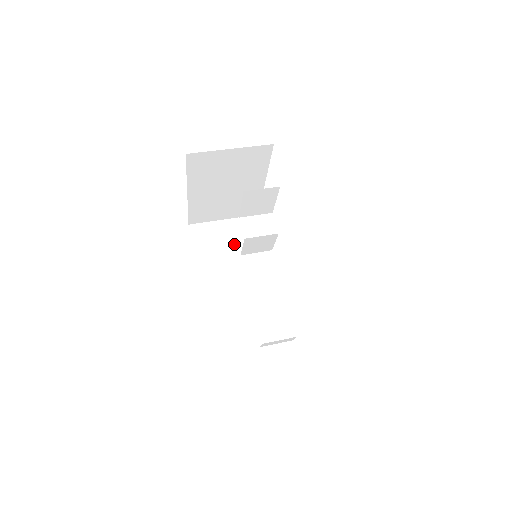
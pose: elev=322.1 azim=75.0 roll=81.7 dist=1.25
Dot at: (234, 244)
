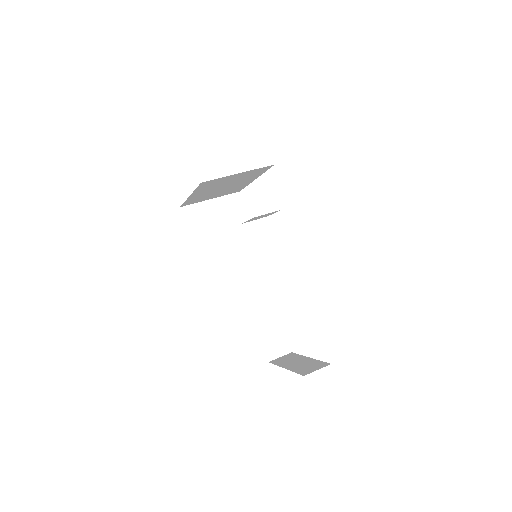
Dot at: (222, 223)
